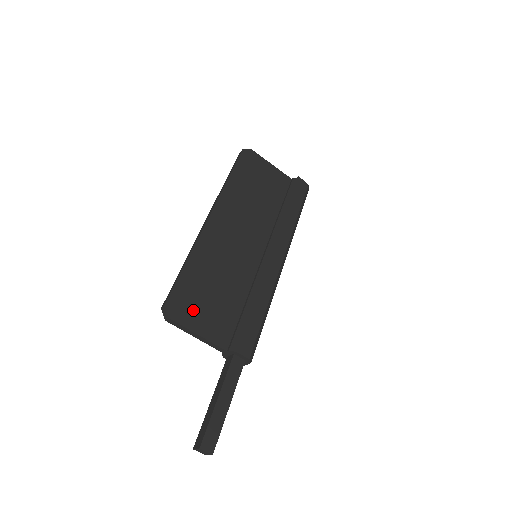
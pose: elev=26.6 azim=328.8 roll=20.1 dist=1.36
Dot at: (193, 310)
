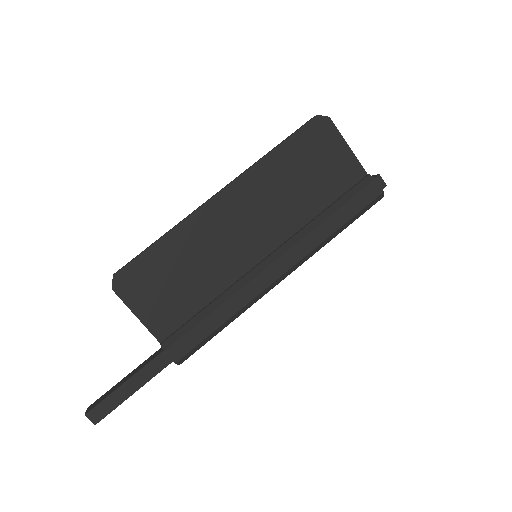
Dot at: (143, 290)
